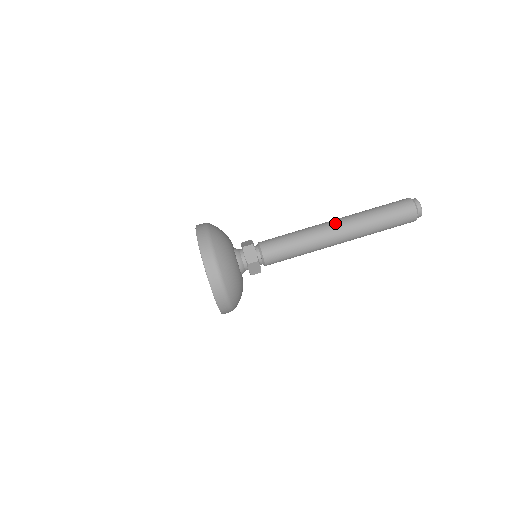
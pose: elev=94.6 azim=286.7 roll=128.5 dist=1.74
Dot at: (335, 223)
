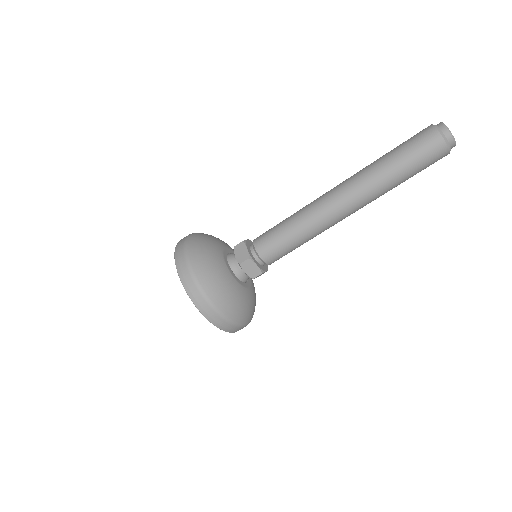
Dot at: (341, 200)
